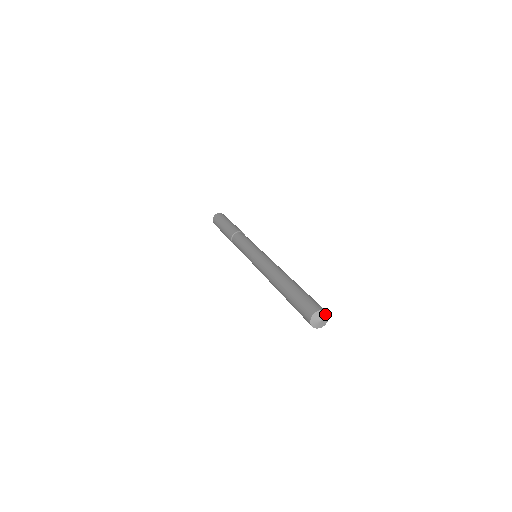
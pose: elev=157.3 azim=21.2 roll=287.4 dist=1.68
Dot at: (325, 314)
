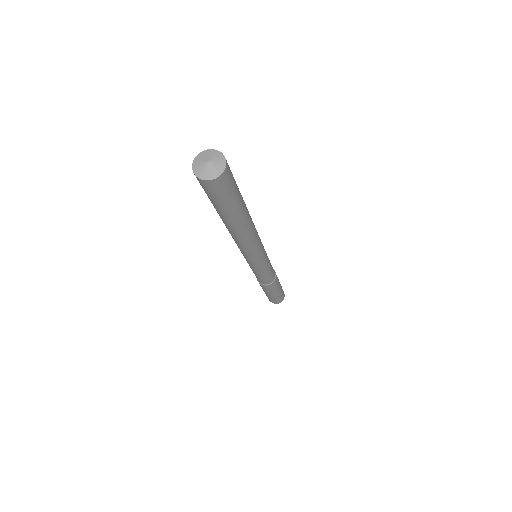
Dot at: (221, 163)
